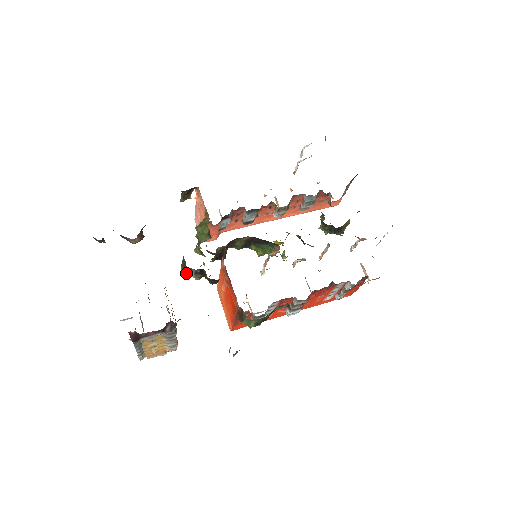
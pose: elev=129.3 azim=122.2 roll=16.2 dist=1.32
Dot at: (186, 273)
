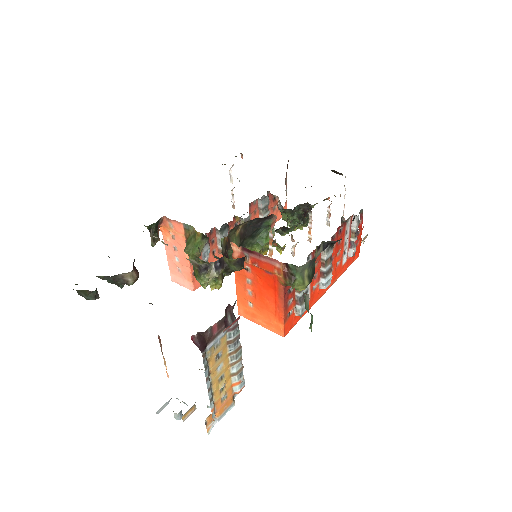
Dot at: (206, 277)
